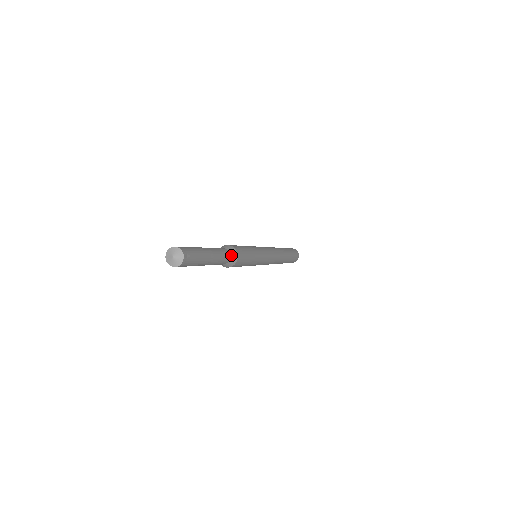
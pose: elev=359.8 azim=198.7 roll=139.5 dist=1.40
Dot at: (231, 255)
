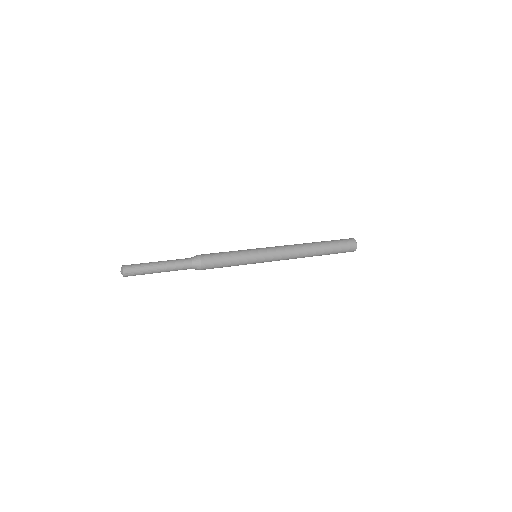
Dot at: (194, 266)
